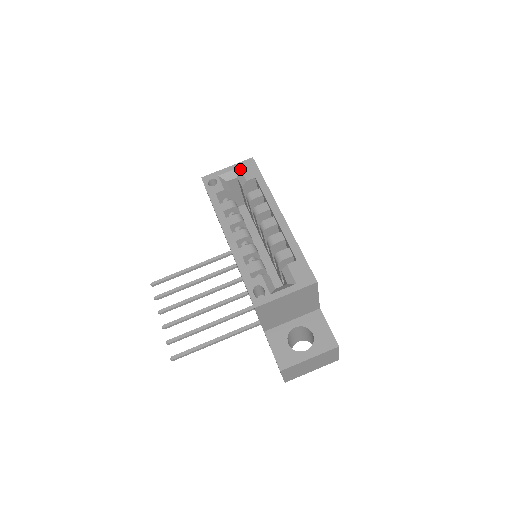
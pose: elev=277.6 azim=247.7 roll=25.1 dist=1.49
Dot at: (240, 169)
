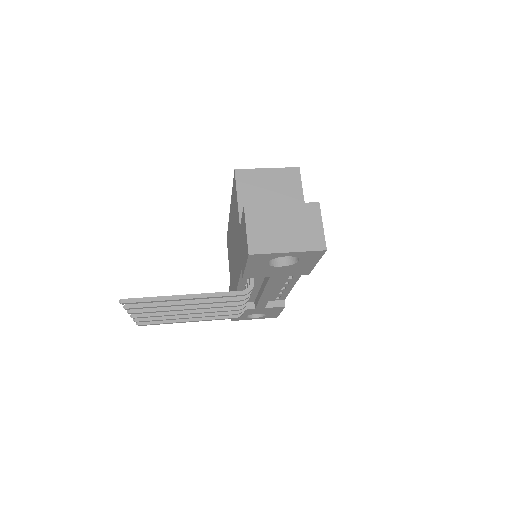
Dot at: occluded
